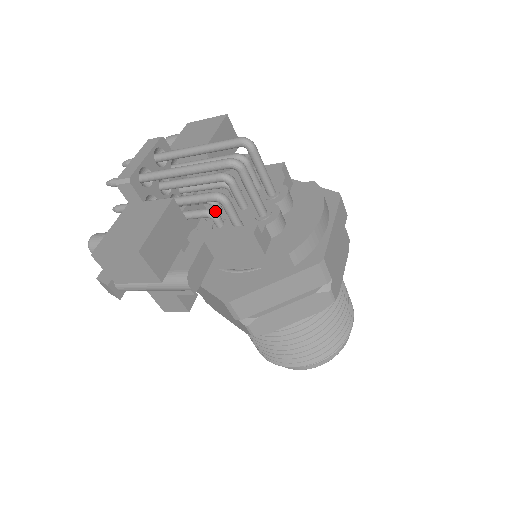
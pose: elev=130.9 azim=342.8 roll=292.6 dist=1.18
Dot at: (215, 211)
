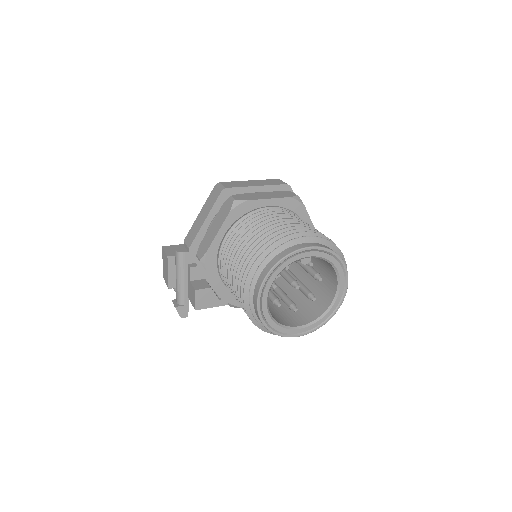
Dot at: occluded
